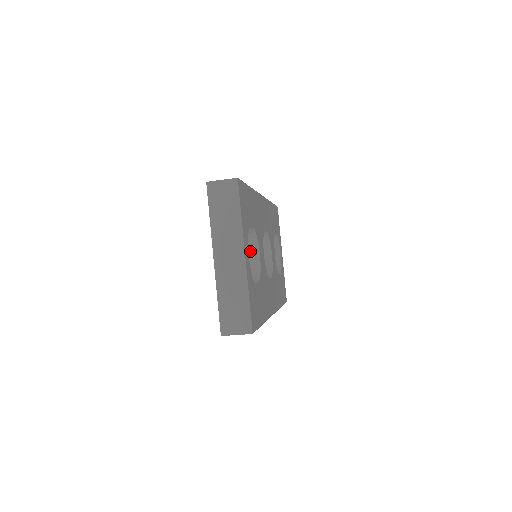
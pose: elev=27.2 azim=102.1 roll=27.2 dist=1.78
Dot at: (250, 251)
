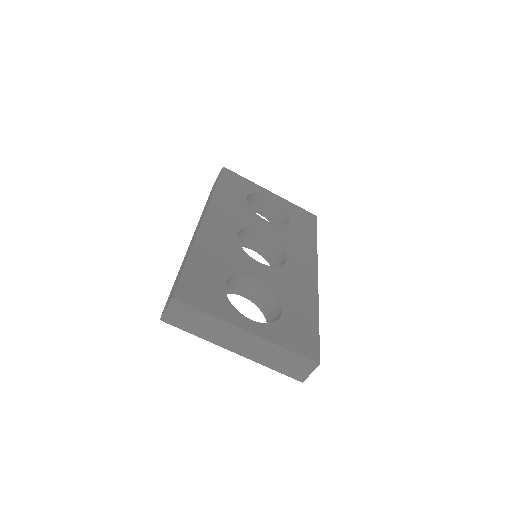
Dot at: (248, 283)
